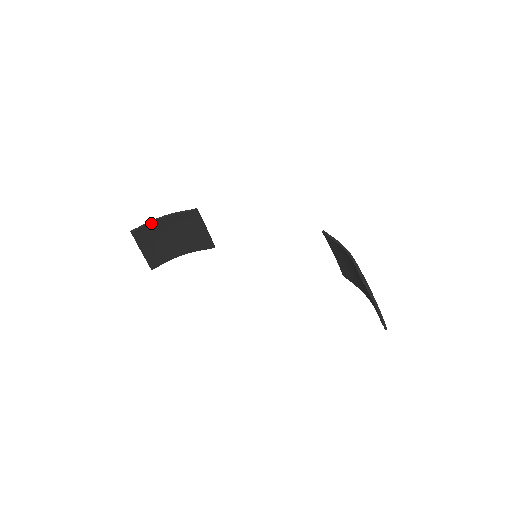
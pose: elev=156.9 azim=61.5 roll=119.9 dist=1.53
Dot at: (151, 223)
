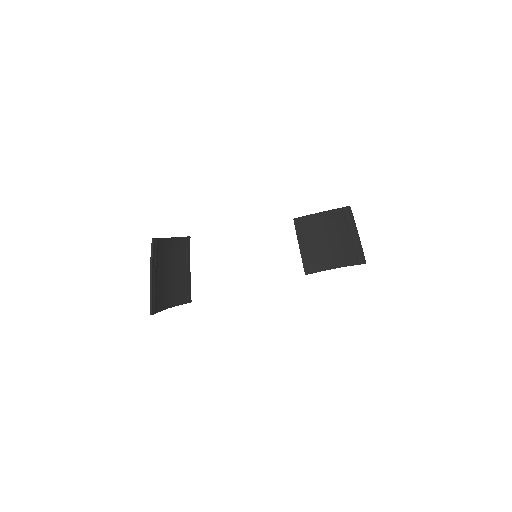
Dot at: (162, 240)
